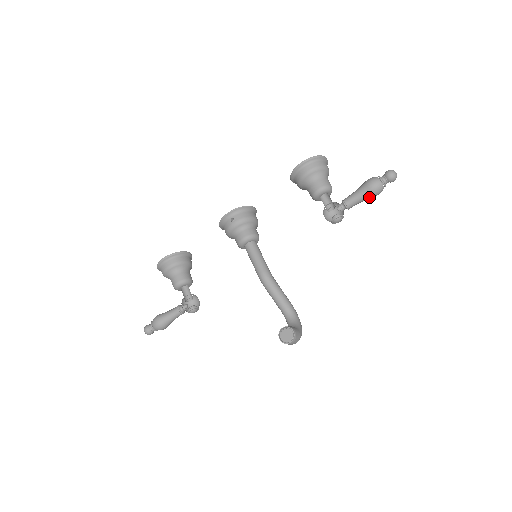
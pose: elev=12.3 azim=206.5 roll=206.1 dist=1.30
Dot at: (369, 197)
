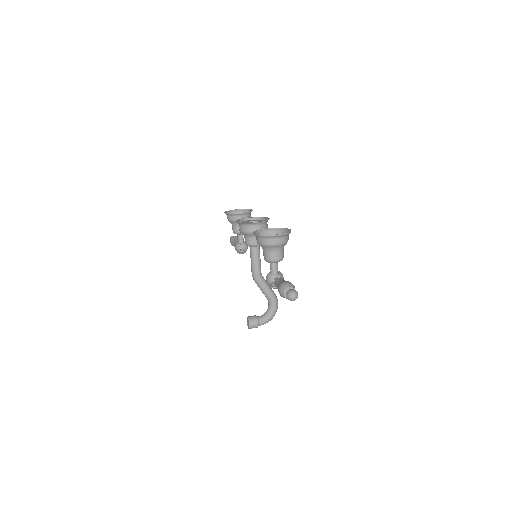
Dot at: occluded
